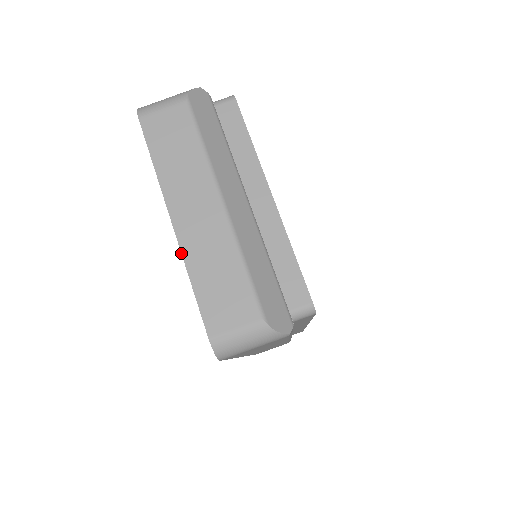
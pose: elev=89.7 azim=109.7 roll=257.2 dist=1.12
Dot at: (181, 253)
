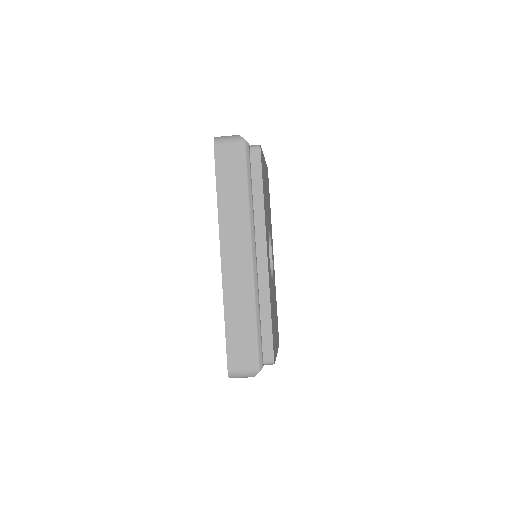
Dot at: occluded
